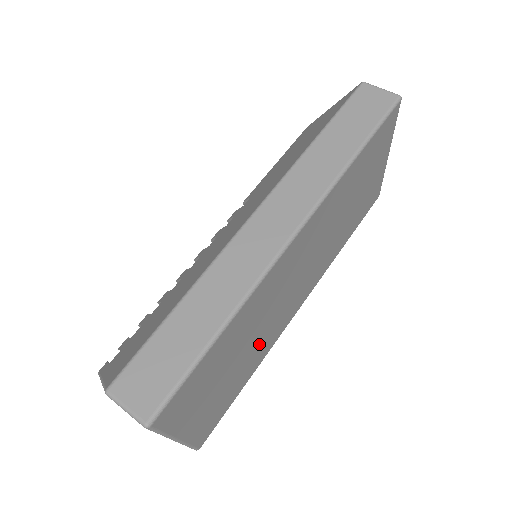
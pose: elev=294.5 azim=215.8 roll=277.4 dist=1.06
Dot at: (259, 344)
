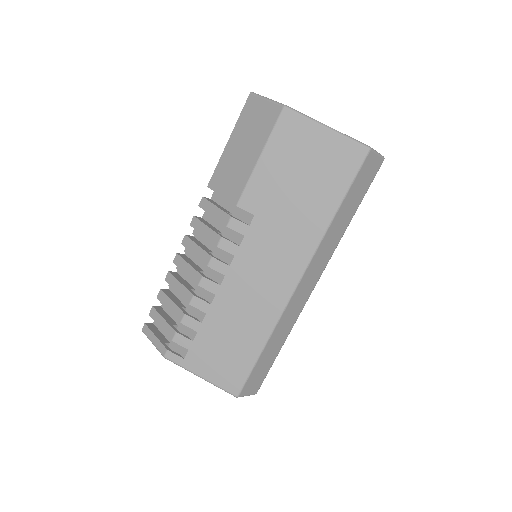
Dot at: occluded
